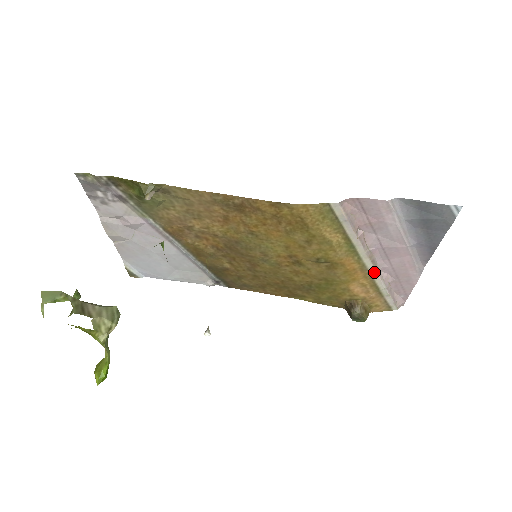
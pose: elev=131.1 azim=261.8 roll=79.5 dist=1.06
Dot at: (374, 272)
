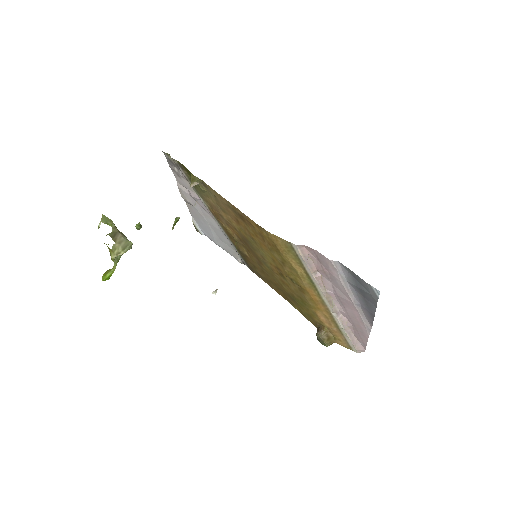
Dot at: (332, 311)
